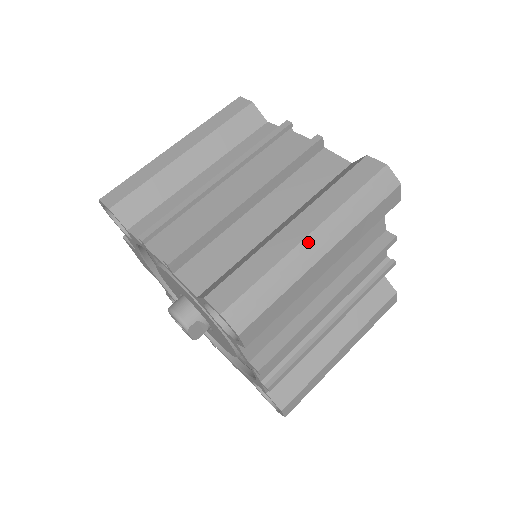
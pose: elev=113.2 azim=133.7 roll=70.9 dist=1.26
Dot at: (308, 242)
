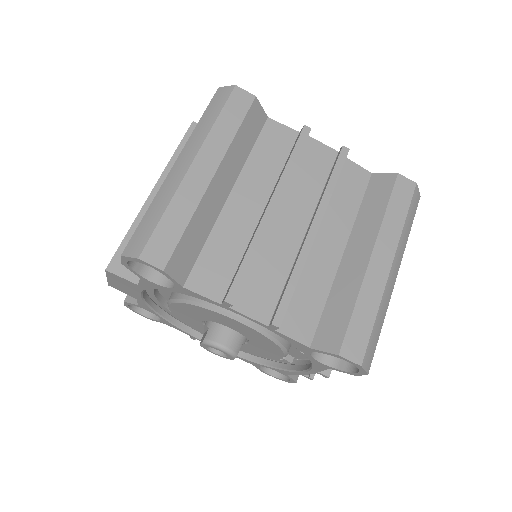
Dot at: (391, 274)
